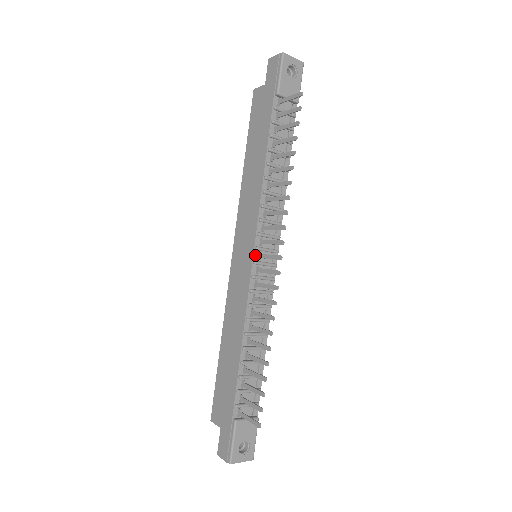
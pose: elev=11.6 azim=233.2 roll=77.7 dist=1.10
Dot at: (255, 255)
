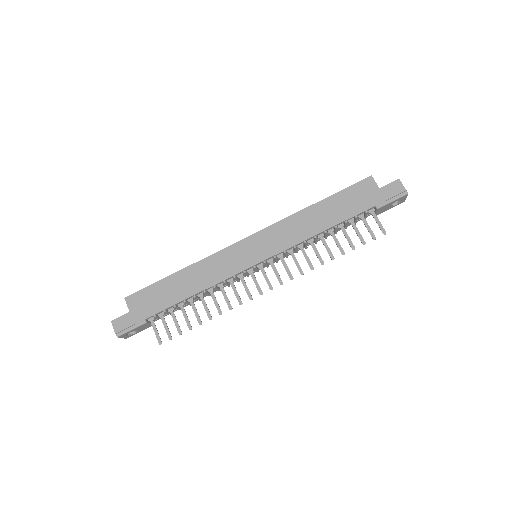
Dot at: (259, 263)
